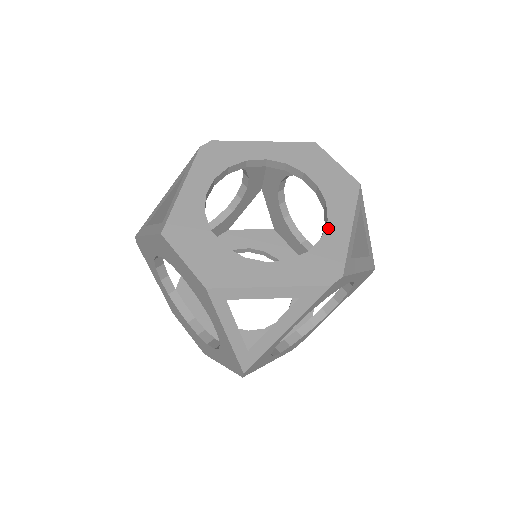
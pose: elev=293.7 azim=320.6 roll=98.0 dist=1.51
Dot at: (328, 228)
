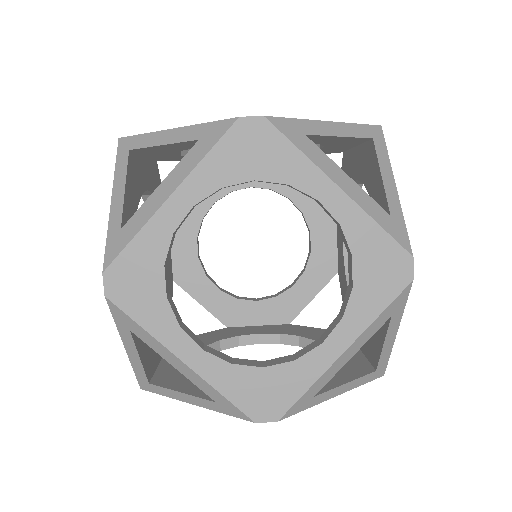
Dot at: occluded
